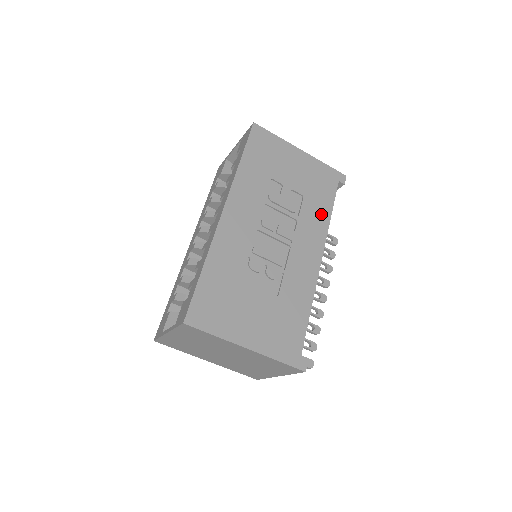
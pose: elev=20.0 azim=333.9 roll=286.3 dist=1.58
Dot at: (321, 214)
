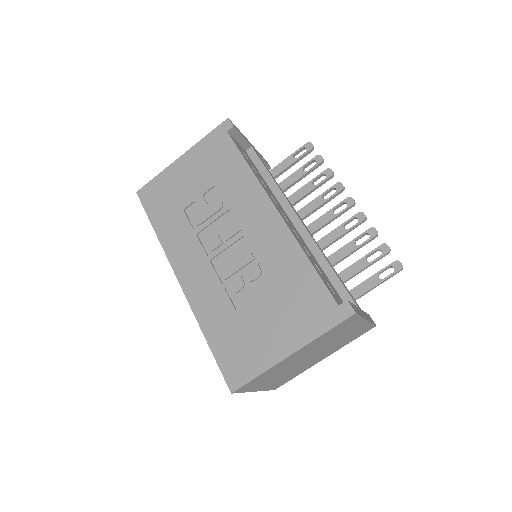
Dot at: (240, 177)
